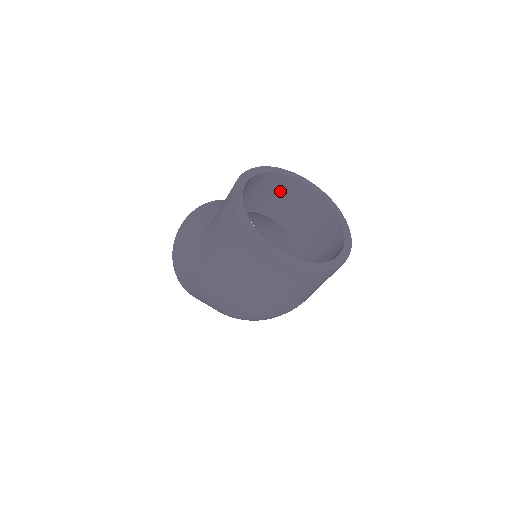
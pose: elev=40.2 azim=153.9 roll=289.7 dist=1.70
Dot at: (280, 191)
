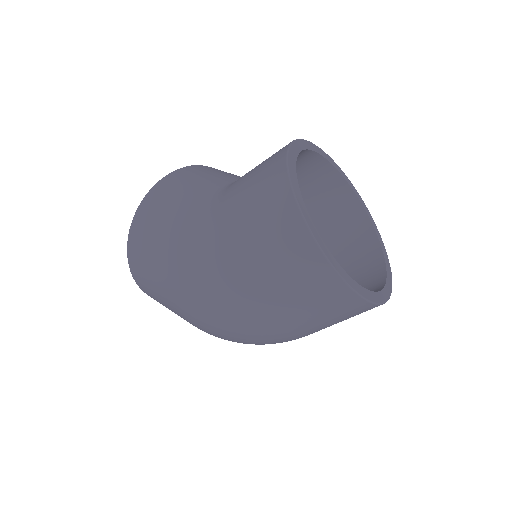
Dot at: (307, 178)
